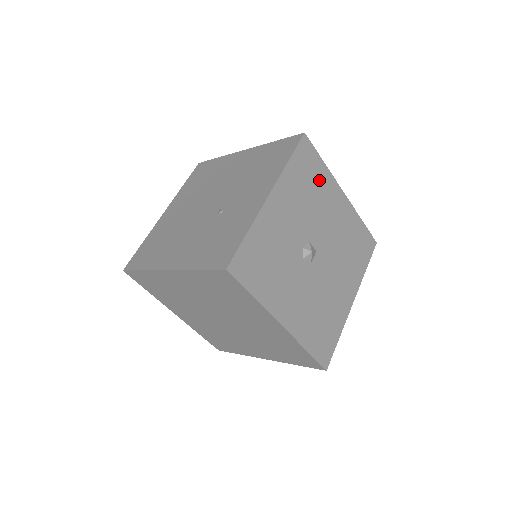
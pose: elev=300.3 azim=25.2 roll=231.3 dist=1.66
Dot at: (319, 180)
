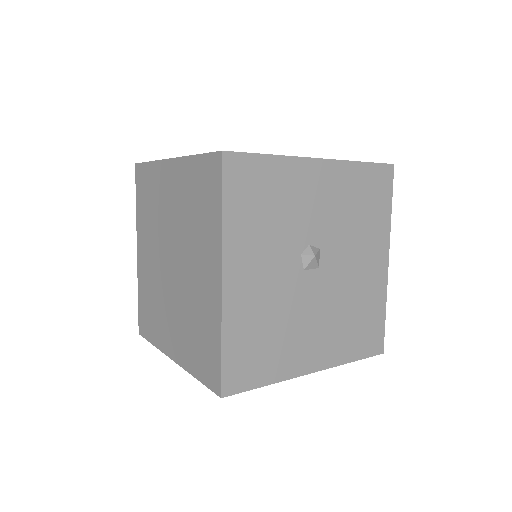
Dot at: (375, 216)
